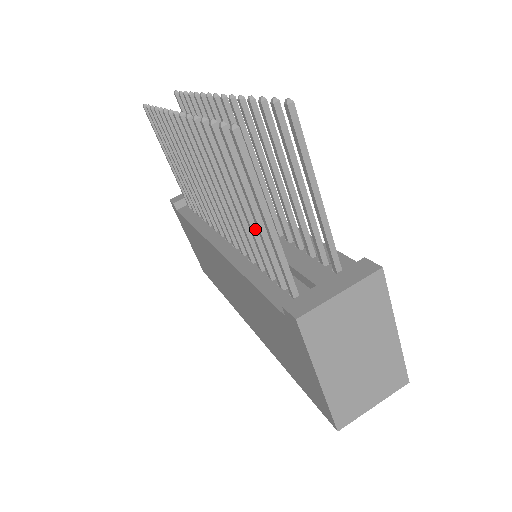
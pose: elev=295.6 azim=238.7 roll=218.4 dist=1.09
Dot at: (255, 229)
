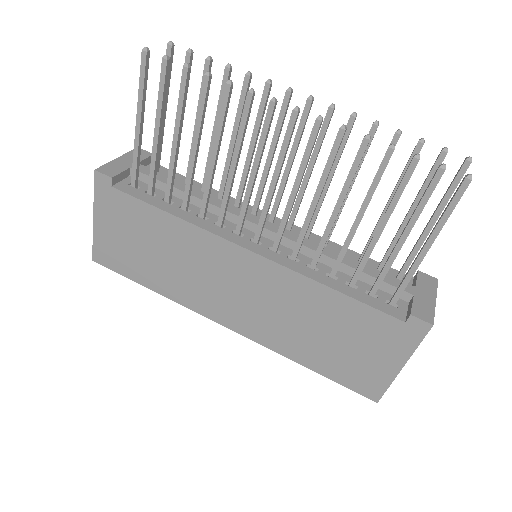
Dot at: occluded
